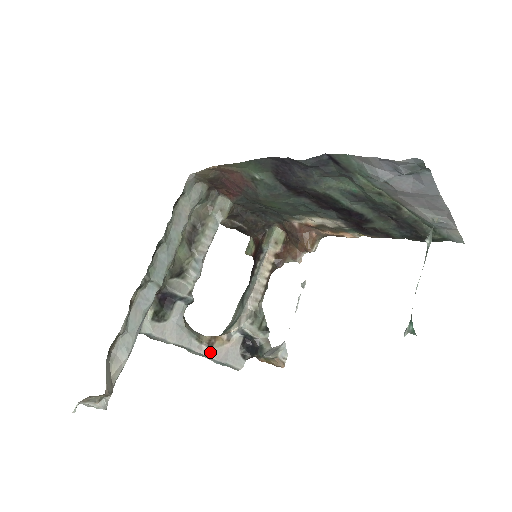
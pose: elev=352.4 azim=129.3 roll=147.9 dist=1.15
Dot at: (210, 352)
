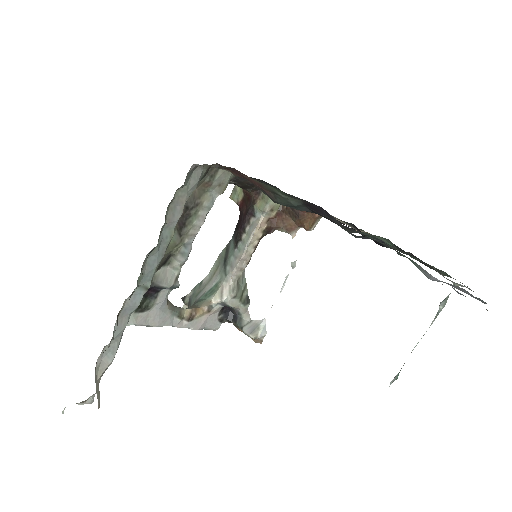
Dot at: (190, 325)
